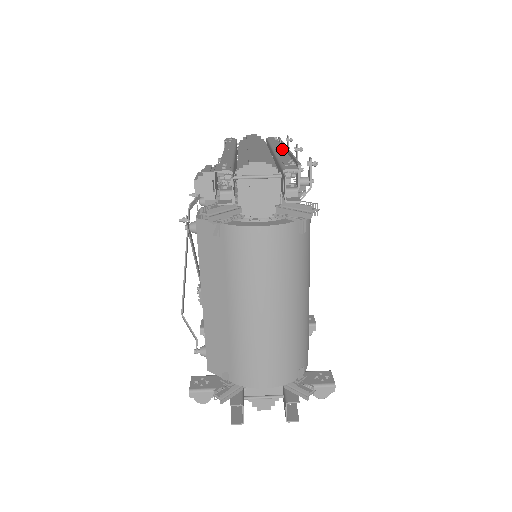
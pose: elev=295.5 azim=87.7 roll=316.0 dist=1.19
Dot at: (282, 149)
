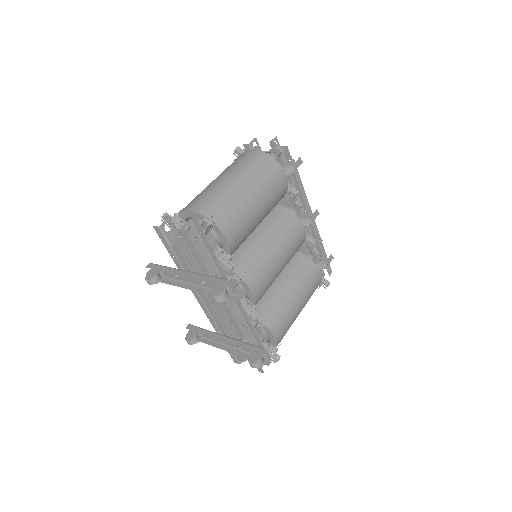
Dot at: occluded
